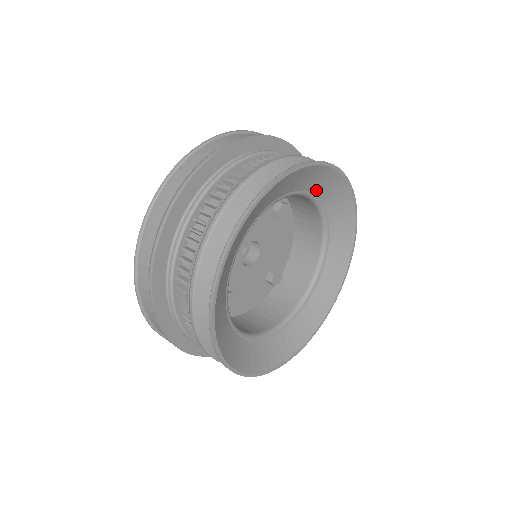
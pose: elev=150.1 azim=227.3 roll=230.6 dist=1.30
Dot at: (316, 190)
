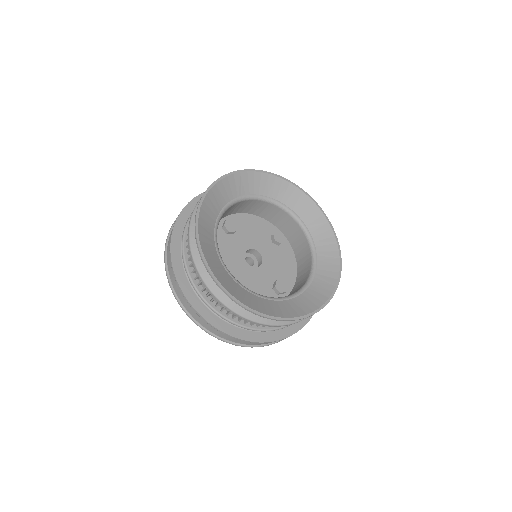
Dot at: (290, 205)
